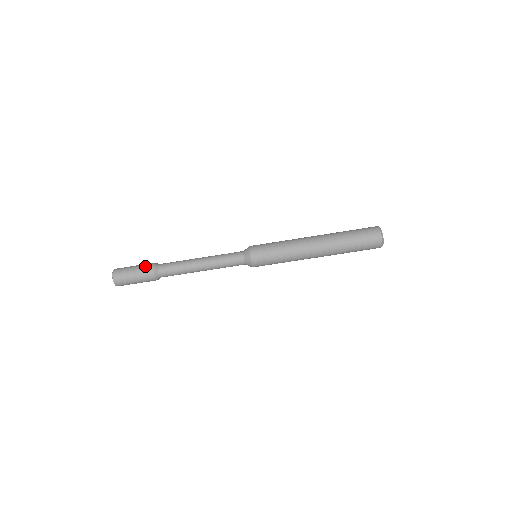
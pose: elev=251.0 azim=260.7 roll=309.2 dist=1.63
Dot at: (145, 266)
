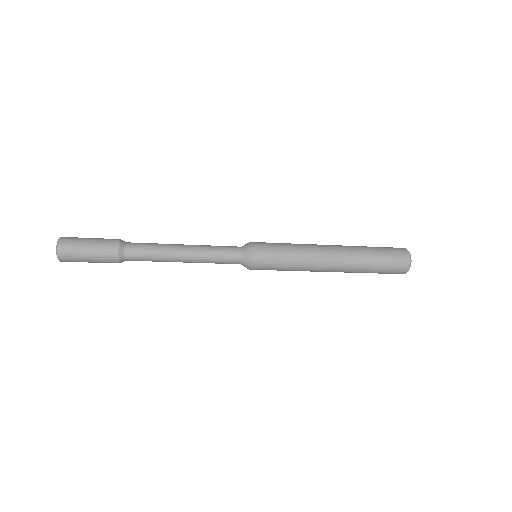
Dot at: (106, 250)
